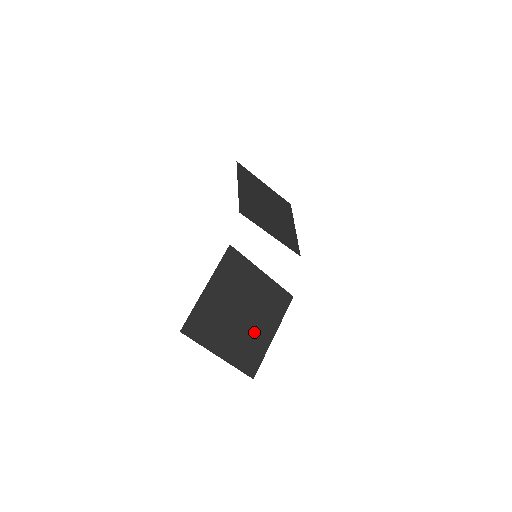
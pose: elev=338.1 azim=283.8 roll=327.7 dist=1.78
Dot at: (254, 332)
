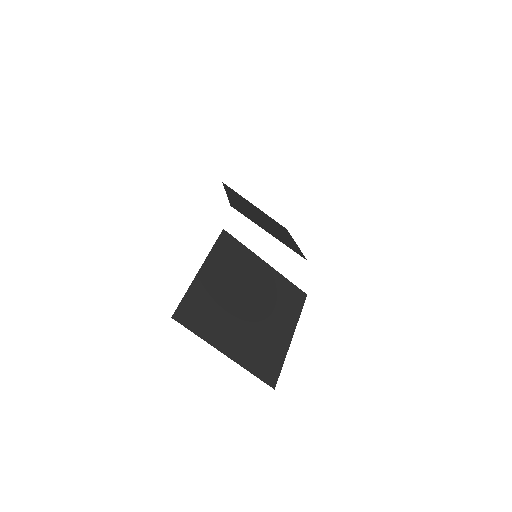
Dot at: (266, 330)
